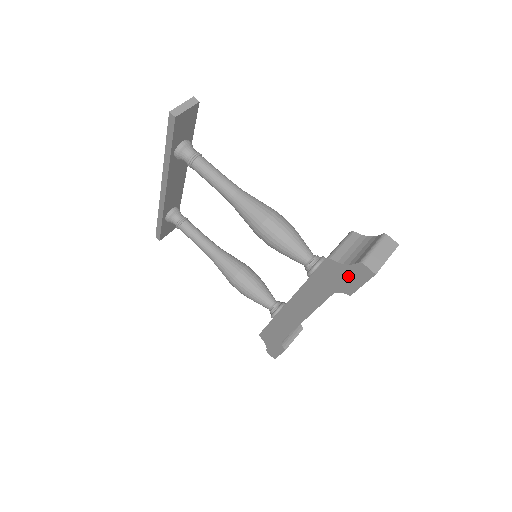
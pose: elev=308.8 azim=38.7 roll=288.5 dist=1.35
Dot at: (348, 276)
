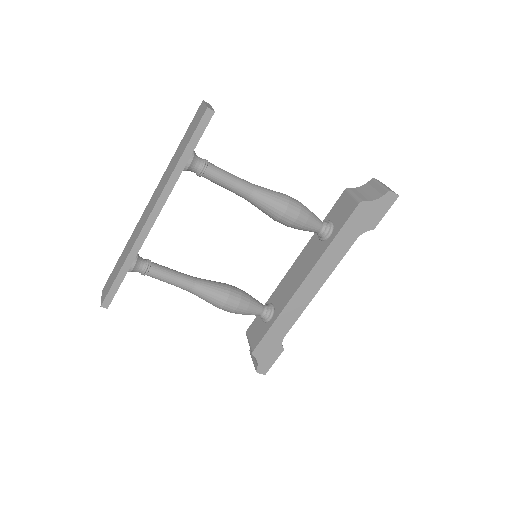
Dot at: (376, 210)
